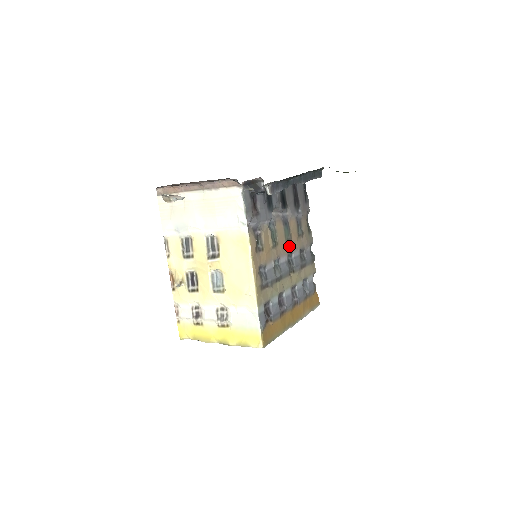
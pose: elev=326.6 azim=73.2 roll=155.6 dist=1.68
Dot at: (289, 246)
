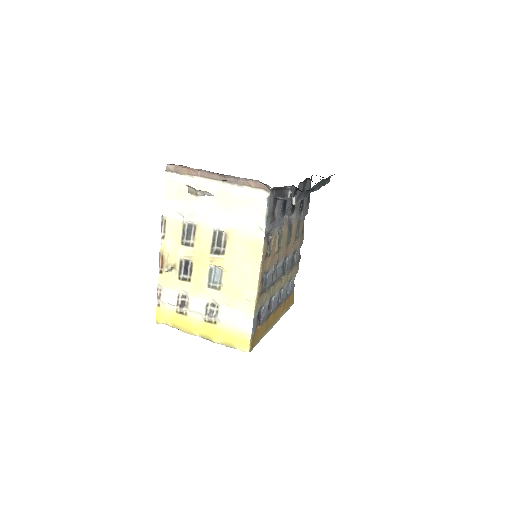
Dot at: (287, 249)
